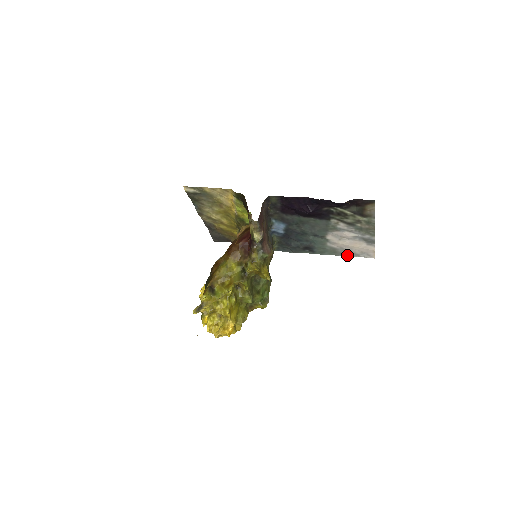
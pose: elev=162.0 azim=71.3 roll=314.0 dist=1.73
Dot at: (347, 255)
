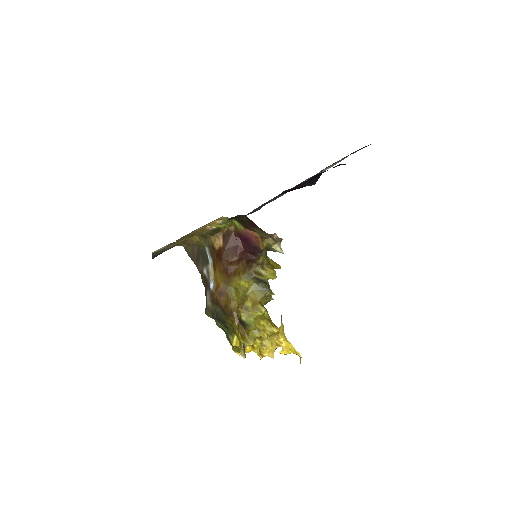
Dot at: occluded
